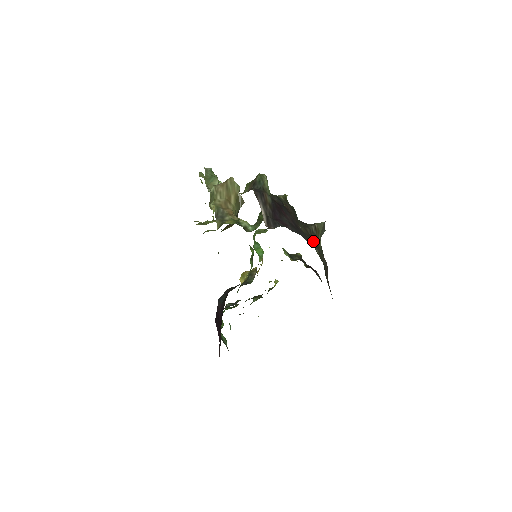
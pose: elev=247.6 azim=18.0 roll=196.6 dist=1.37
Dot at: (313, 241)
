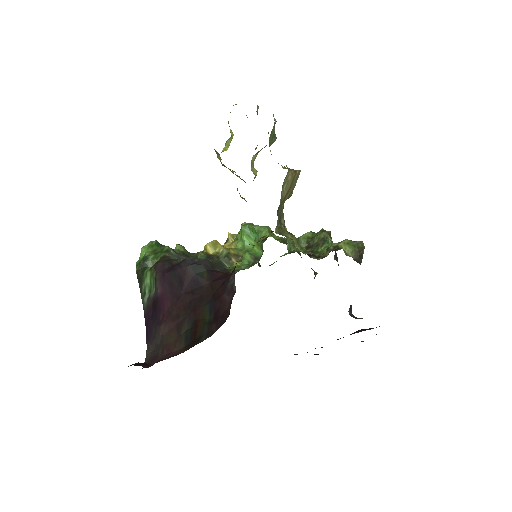
Dot at: occluded
